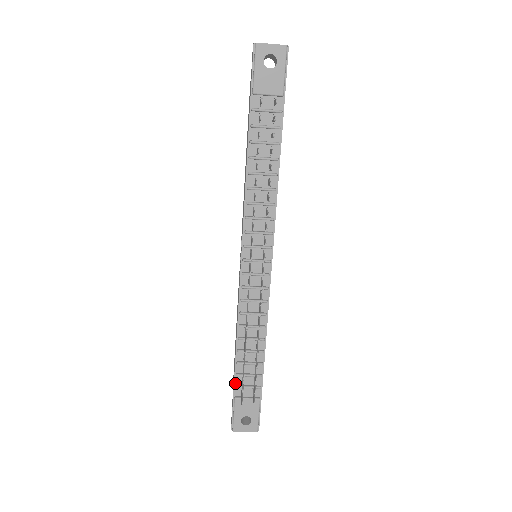
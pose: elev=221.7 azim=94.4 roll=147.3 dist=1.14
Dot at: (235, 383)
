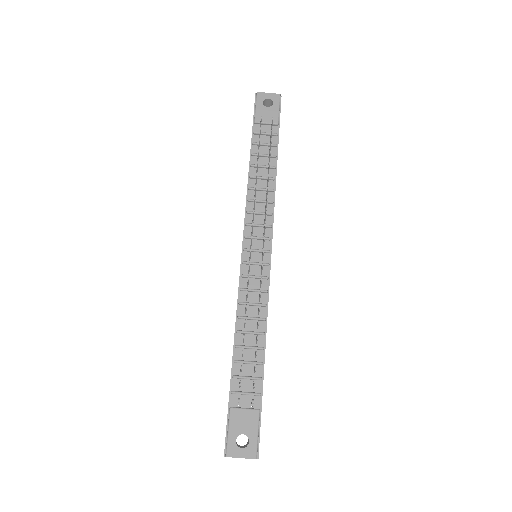
Dot at: (231, 388)
